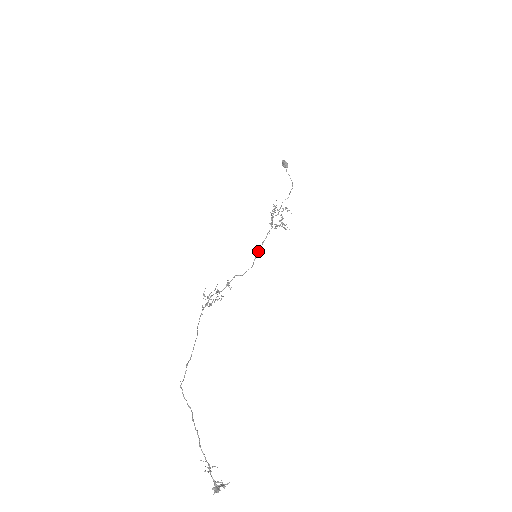
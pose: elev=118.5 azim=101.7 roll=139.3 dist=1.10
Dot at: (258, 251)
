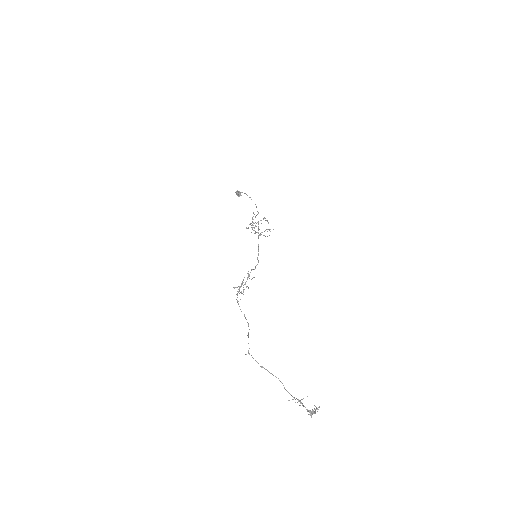
Dot at: (258, 251)
